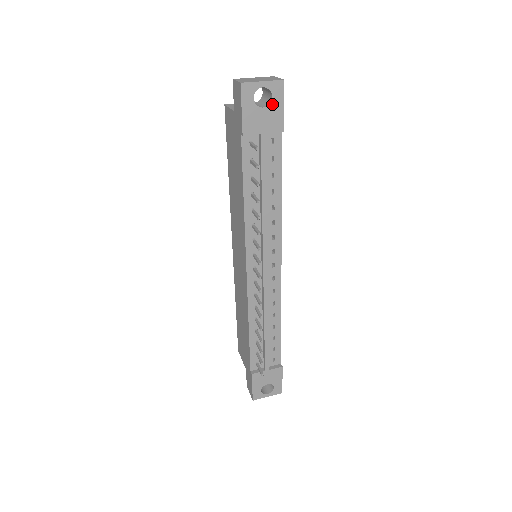
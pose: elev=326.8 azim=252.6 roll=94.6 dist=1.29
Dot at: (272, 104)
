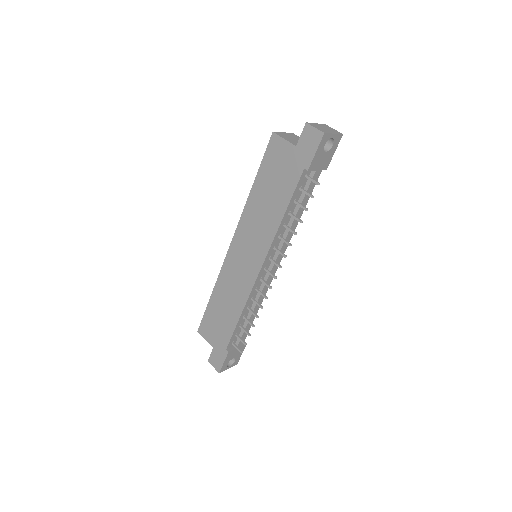
Dot at: (330, 150)
